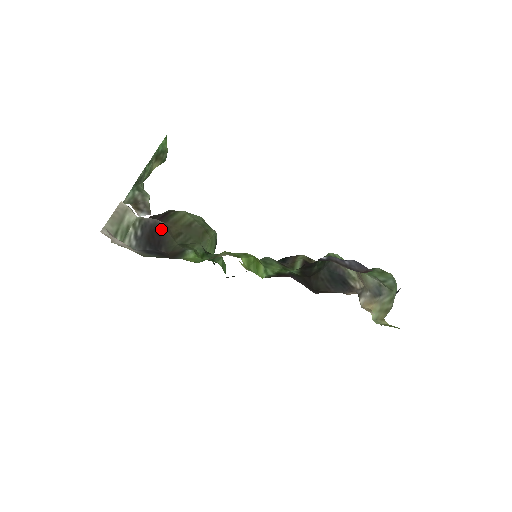
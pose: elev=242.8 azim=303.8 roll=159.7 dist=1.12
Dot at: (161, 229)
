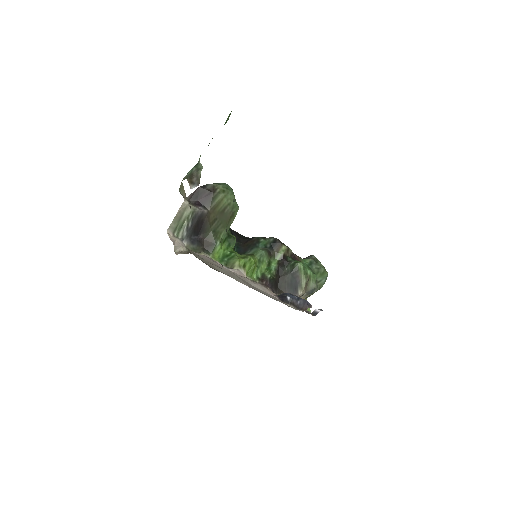
Dot at: (204, 218)
